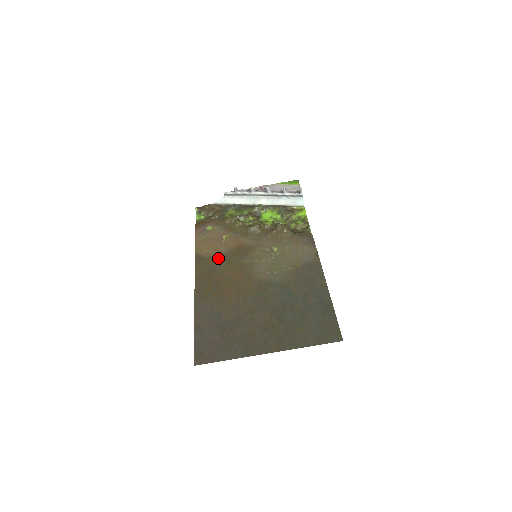
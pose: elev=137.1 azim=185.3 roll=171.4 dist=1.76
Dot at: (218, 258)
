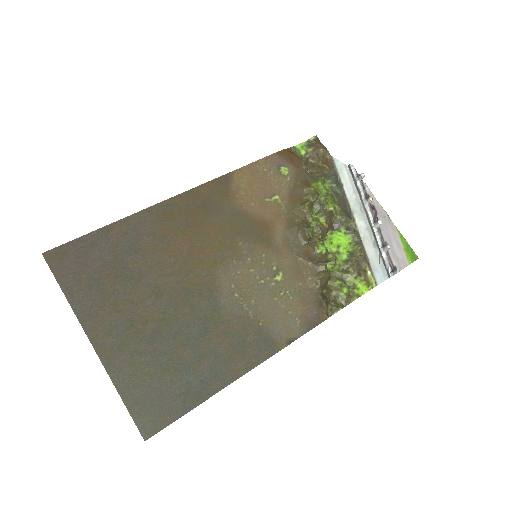
Dot at: (234, 206)
